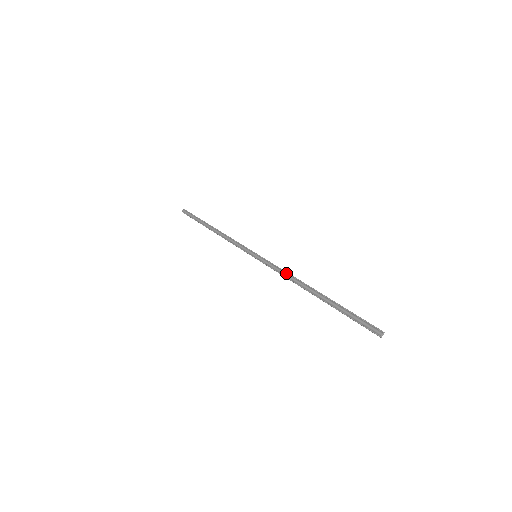
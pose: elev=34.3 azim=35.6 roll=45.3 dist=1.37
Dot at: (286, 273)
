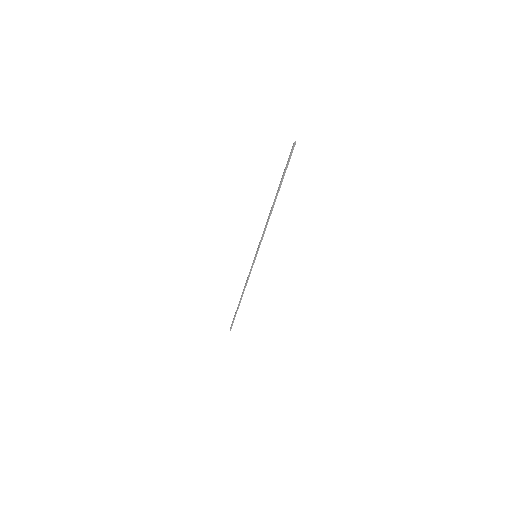
Dot at: (265, 227)
